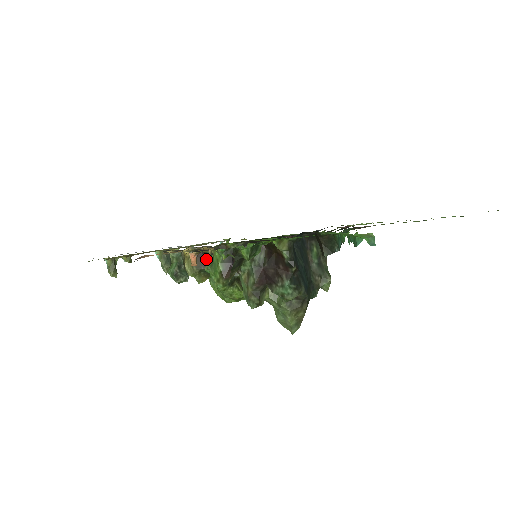
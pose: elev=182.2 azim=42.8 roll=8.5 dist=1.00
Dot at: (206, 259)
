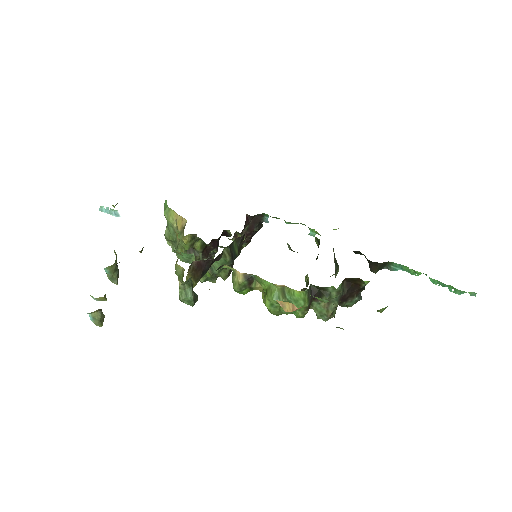
Dot at: (203, 270)
